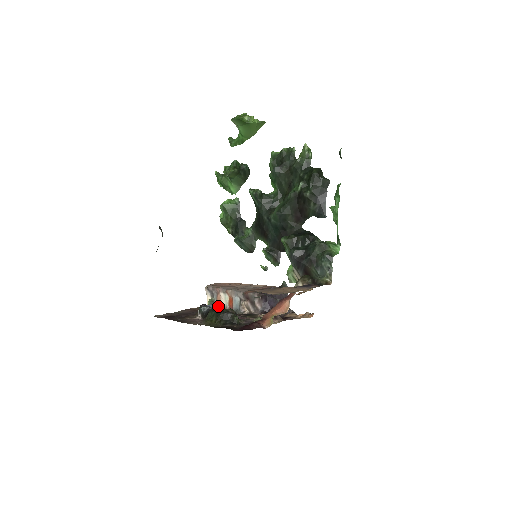
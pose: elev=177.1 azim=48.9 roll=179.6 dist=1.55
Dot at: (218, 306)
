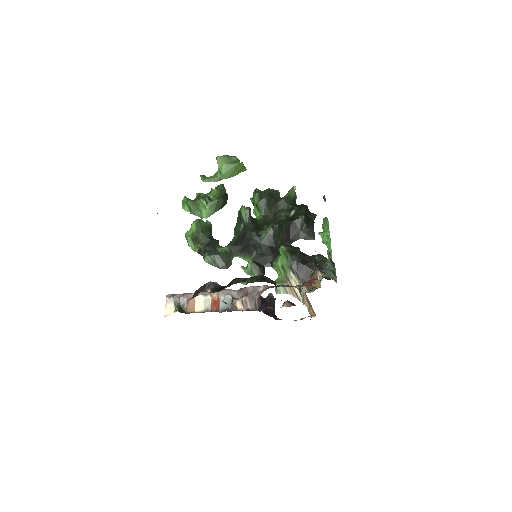
Dot at: occluded
